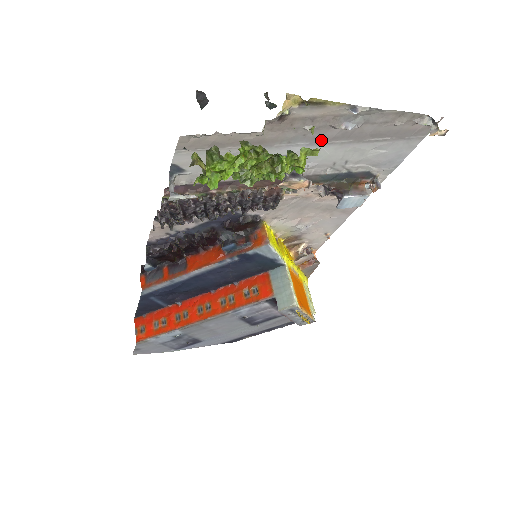
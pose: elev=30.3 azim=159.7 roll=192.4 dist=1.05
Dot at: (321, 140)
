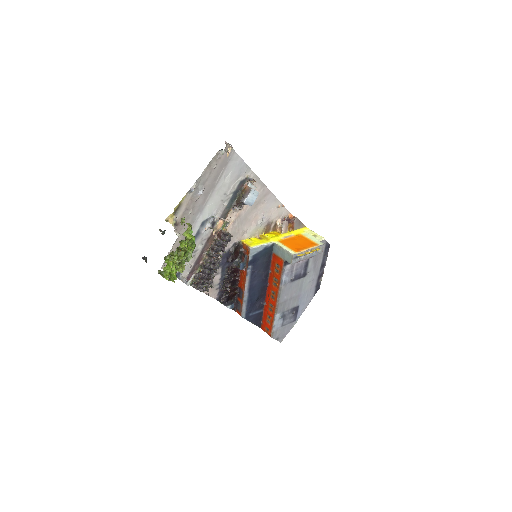
Dot at: (202, 206)
